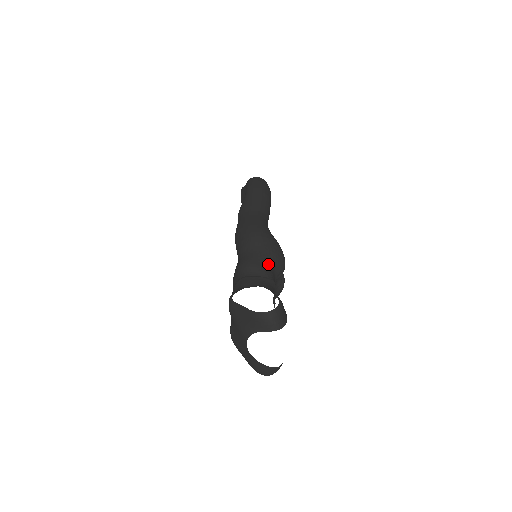
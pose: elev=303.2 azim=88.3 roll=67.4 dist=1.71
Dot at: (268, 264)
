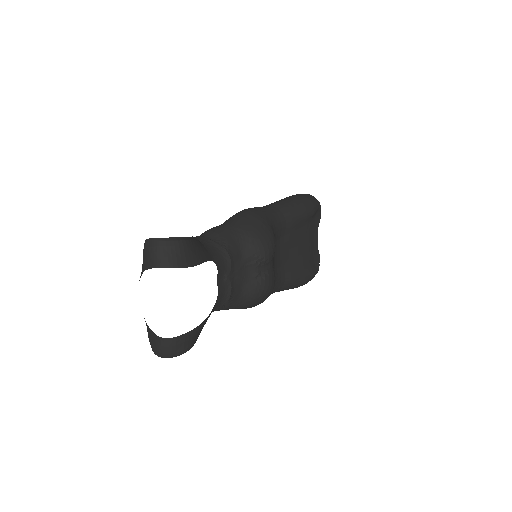
Dot at: (233, 235)
